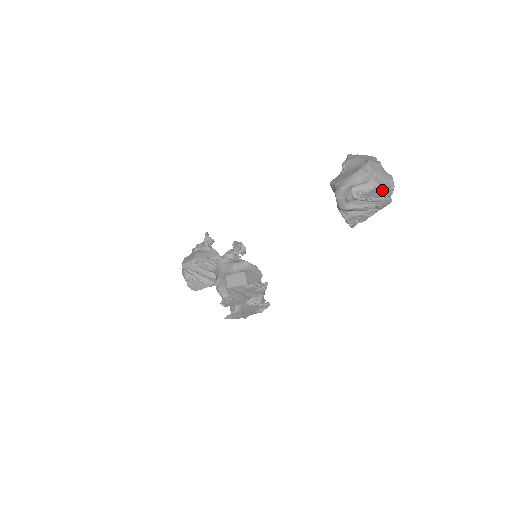
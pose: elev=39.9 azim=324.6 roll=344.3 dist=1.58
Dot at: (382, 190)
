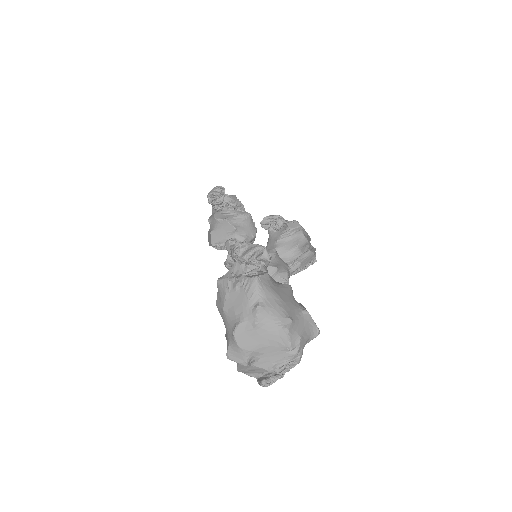
Dot at: occluded
